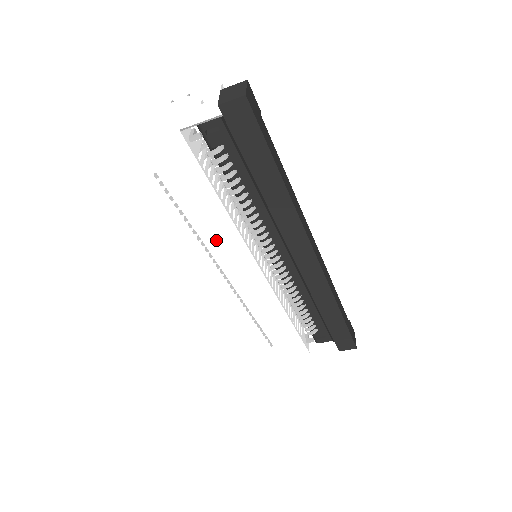
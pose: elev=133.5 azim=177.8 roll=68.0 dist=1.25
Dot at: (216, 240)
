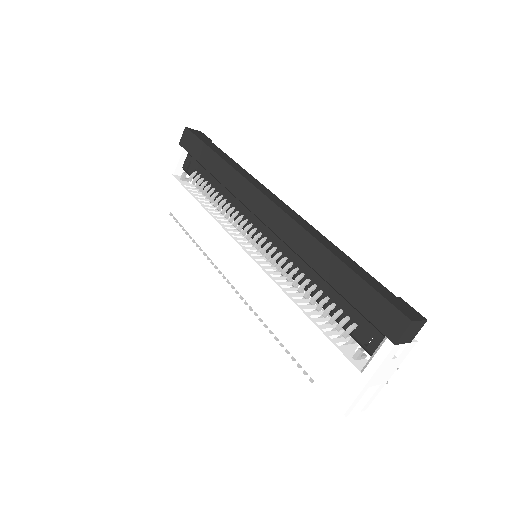
Dot at: (209, 242)
